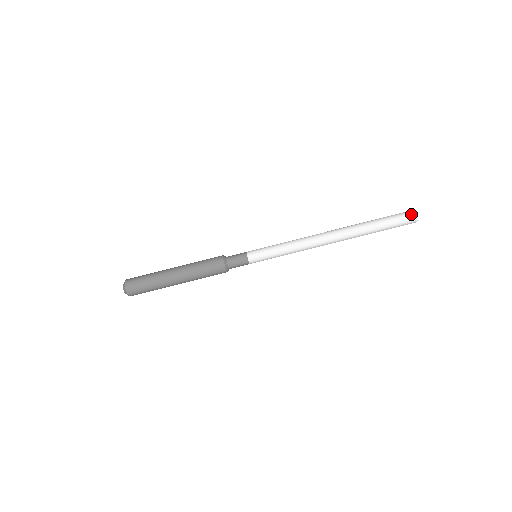
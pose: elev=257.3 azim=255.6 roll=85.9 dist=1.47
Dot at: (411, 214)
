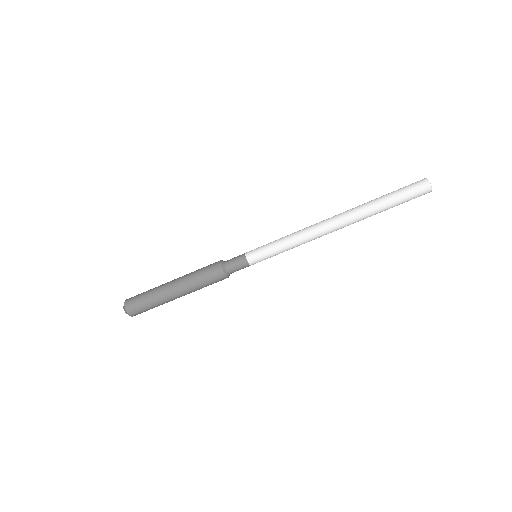
Dot at: (422, 181)
